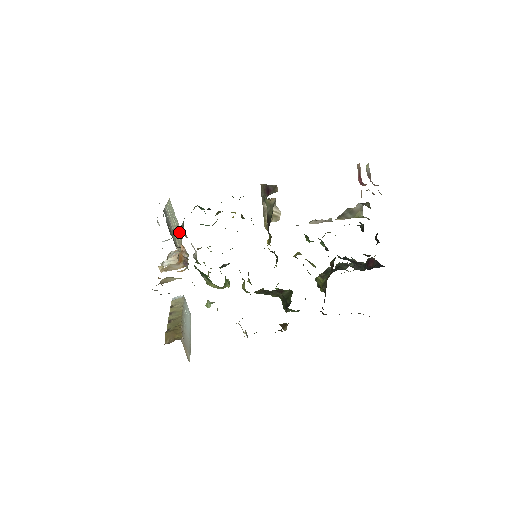
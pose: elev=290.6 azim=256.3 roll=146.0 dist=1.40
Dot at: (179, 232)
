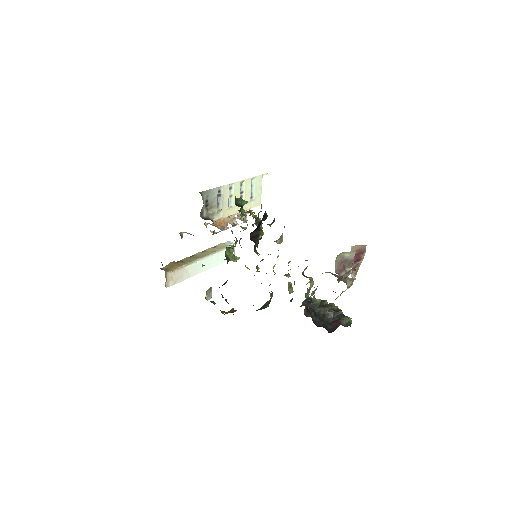
Dot at: (248, 203)
